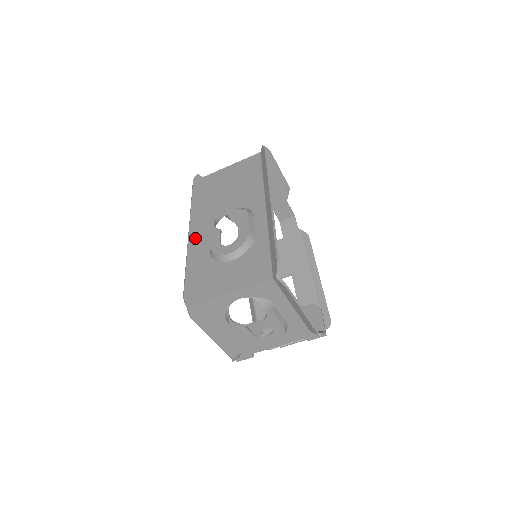
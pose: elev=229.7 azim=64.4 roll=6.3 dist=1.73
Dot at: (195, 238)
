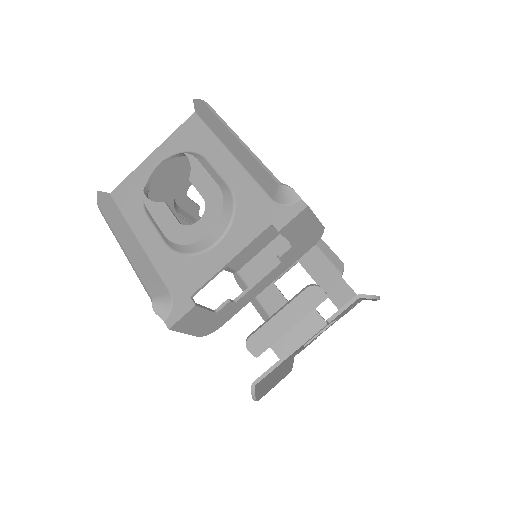
Dot at: occluded
